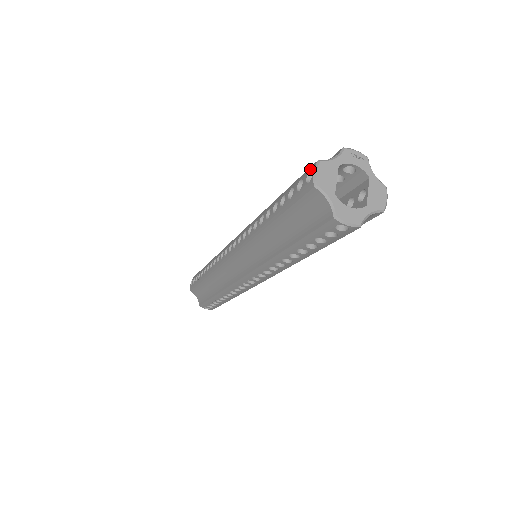
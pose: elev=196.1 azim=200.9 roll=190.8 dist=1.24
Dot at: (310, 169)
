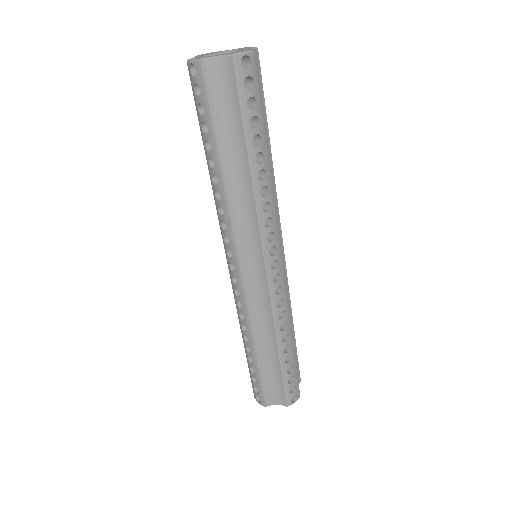
Dot at: occluded
